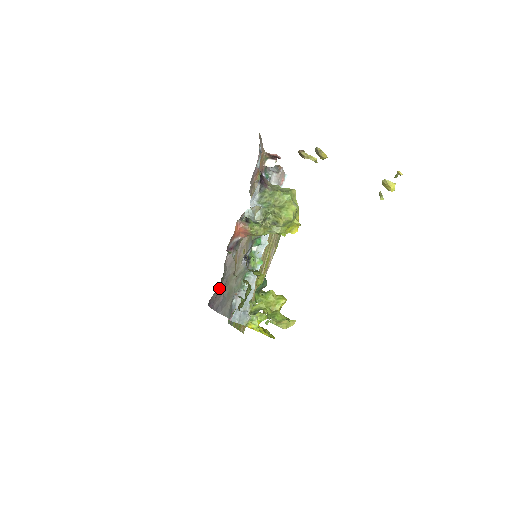
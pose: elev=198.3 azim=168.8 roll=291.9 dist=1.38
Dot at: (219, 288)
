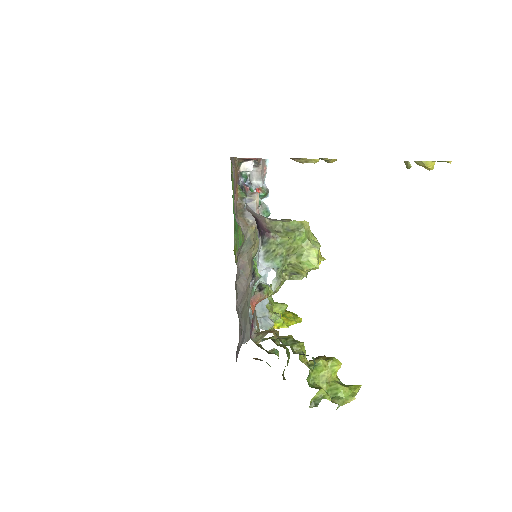
Dot at: occluded
